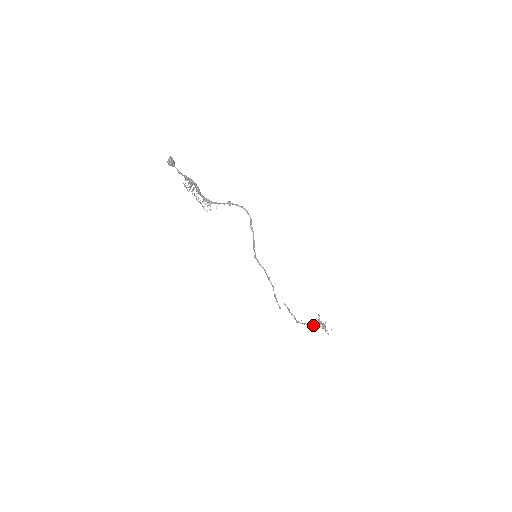
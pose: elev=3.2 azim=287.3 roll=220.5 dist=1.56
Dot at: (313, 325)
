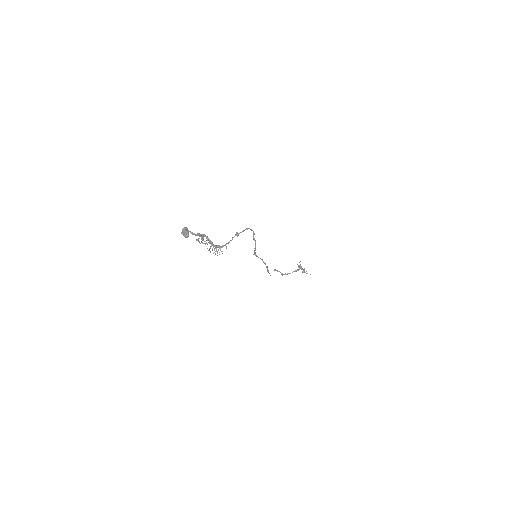
Dot at: occluded
